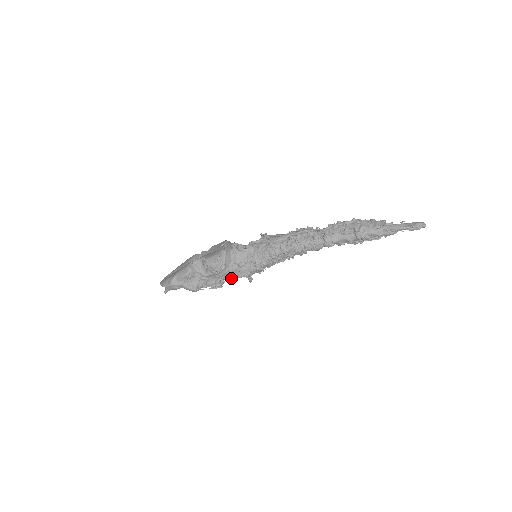
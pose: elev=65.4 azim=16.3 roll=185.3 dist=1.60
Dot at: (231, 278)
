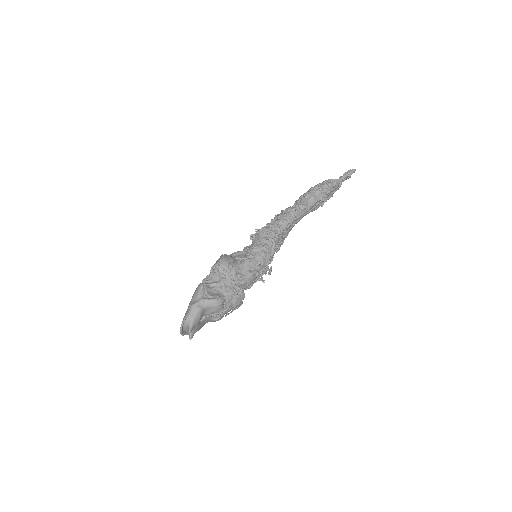
Dot at: (246, 274)
